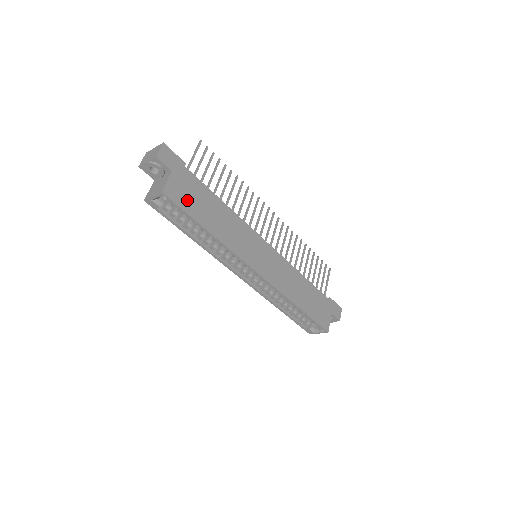
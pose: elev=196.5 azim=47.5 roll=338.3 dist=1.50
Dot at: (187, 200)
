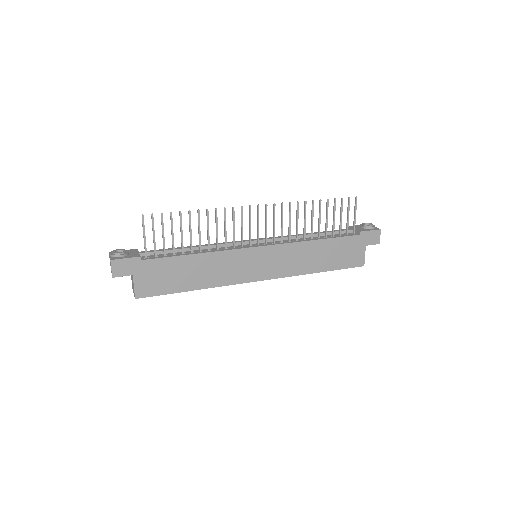
Dot at: (160, 284)
